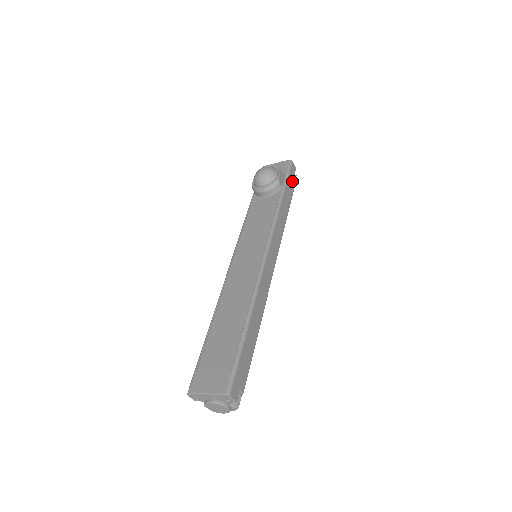
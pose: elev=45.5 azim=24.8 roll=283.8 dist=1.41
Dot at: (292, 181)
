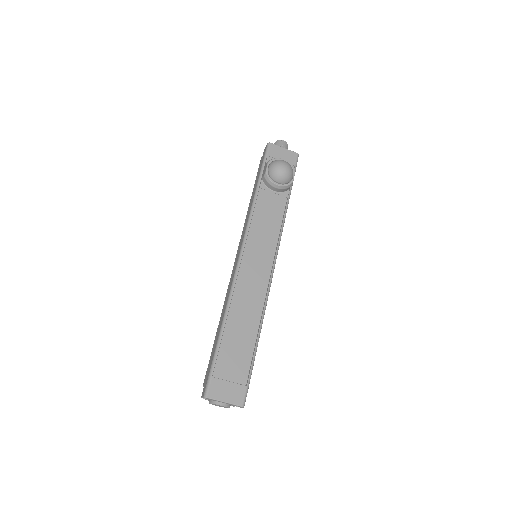
Dot at: occluded
